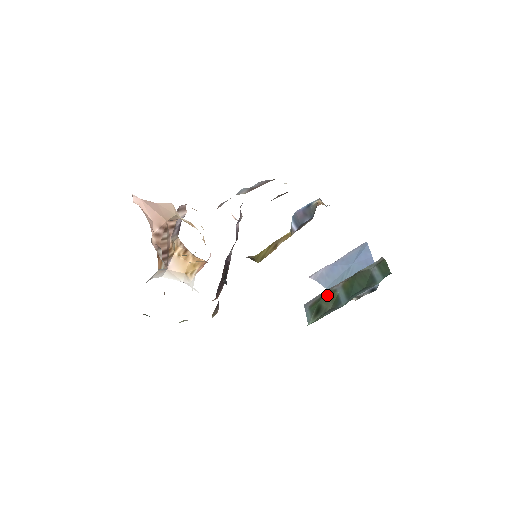
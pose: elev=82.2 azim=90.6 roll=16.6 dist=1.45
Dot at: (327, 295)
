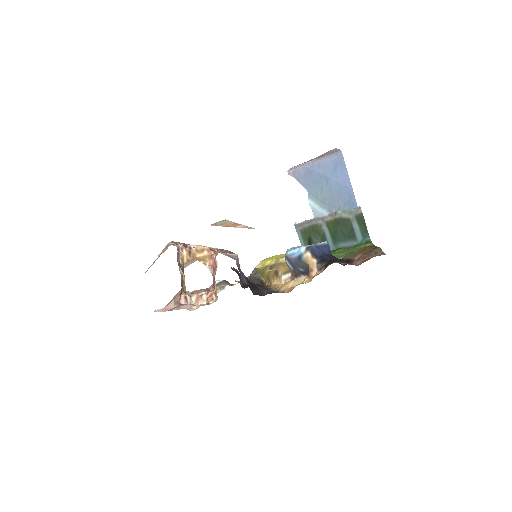
Dot at: (315, 230)
